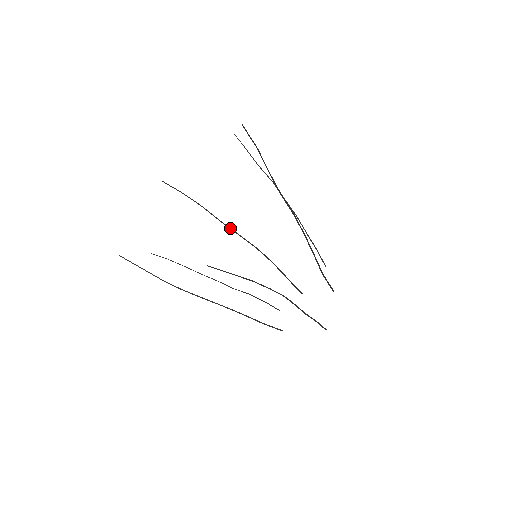
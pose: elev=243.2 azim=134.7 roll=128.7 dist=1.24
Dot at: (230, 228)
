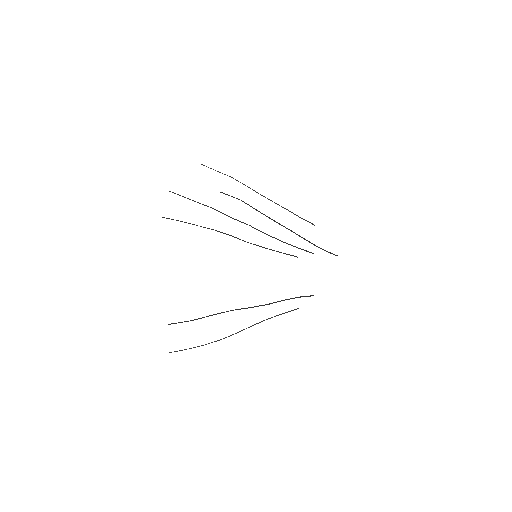
Dot at: occluded
